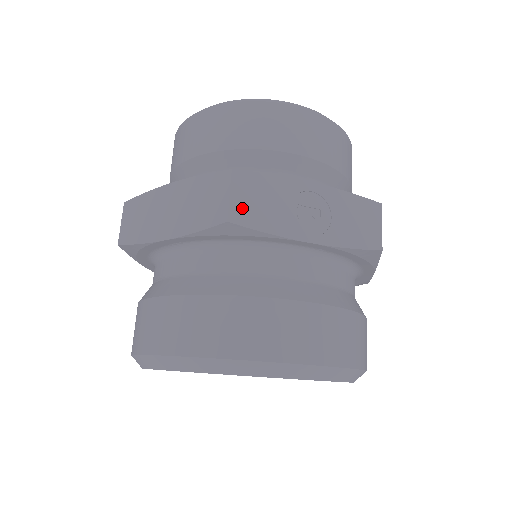
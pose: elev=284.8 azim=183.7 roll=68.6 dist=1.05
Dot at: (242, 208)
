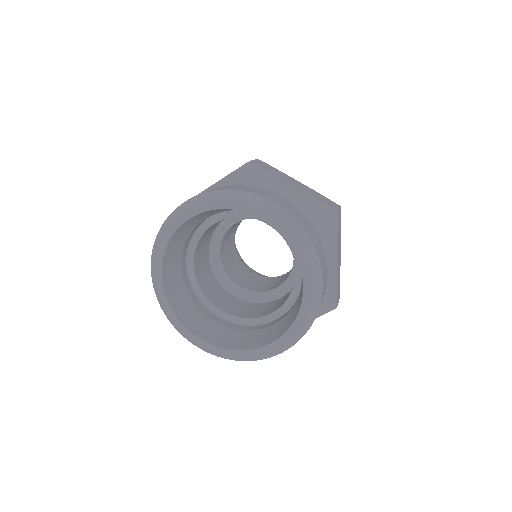
Dot at: occluded
